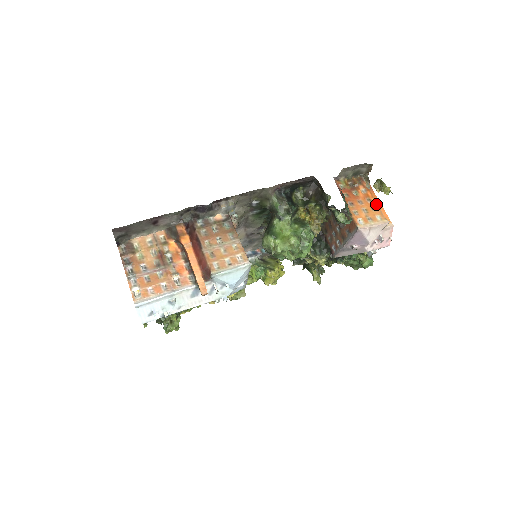
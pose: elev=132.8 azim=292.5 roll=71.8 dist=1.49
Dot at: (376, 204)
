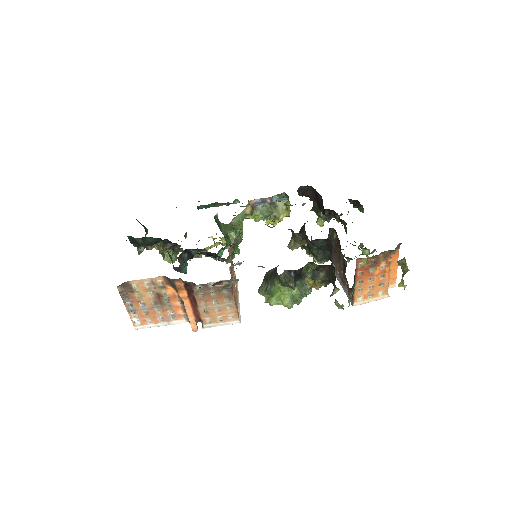
Dot at: (387, 280)
